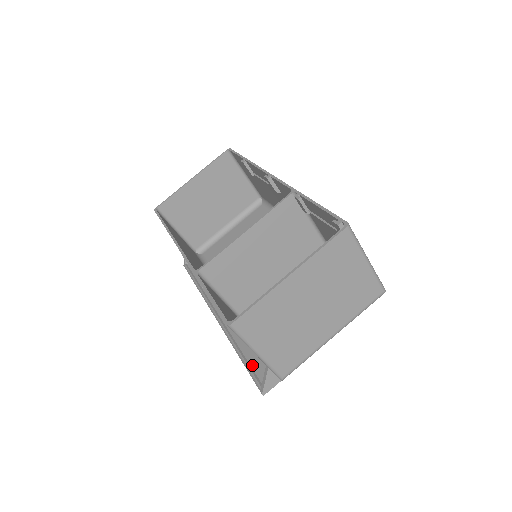
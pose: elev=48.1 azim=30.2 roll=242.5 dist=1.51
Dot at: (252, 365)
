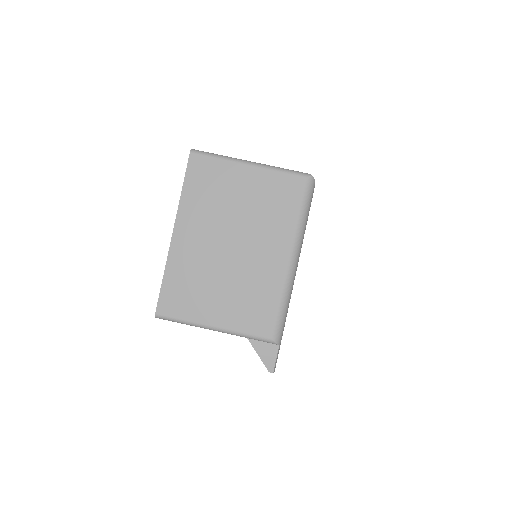
Dot at: occluded
